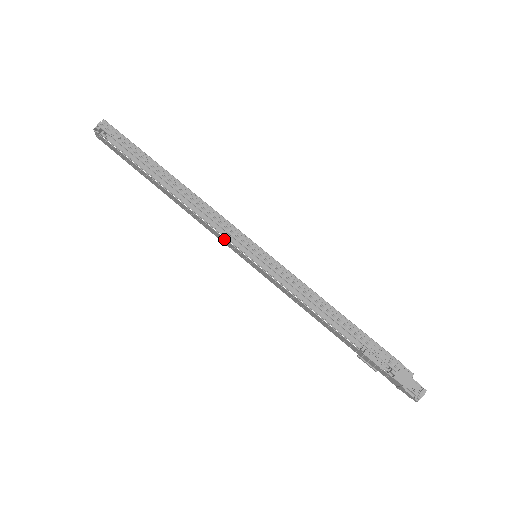
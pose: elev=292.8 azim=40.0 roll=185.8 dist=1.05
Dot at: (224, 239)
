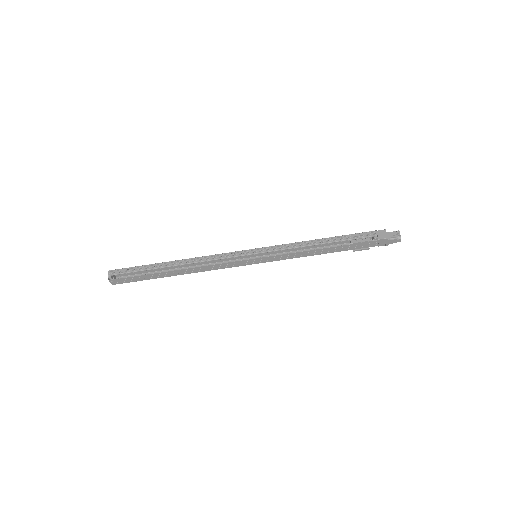
Dot at: (232, 263)
